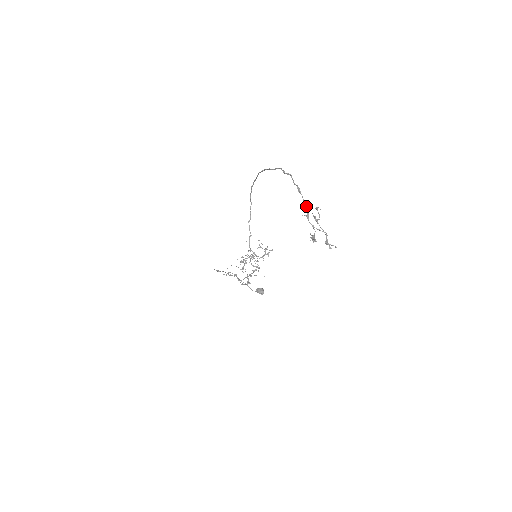
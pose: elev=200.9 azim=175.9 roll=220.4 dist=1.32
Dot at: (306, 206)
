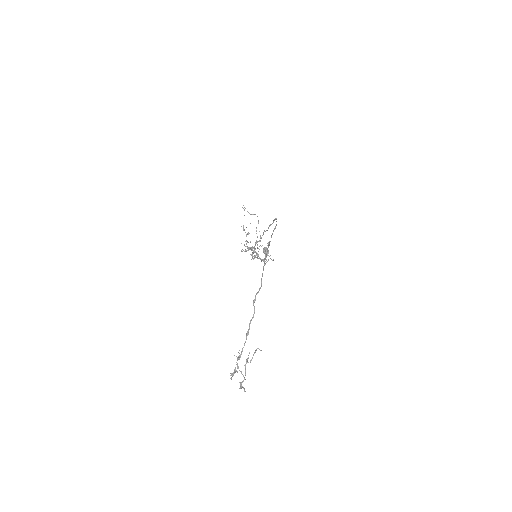
Dot at: occluded
